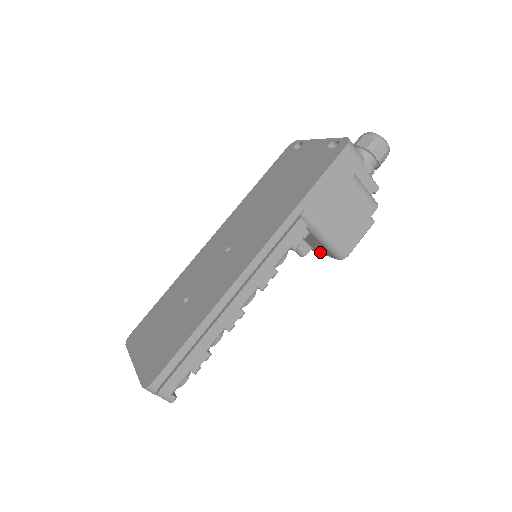
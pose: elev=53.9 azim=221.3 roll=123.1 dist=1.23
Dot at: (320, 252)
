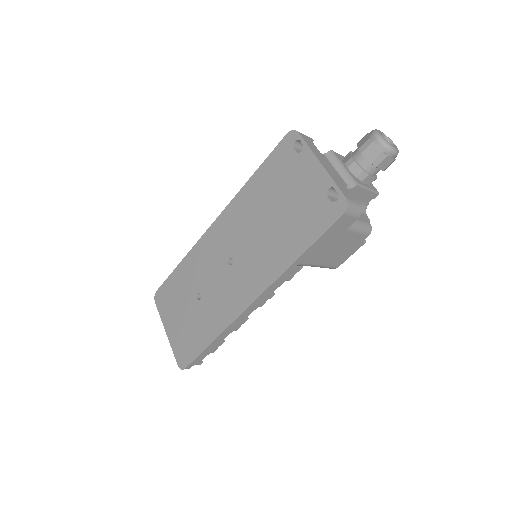
Dot at: occluded
